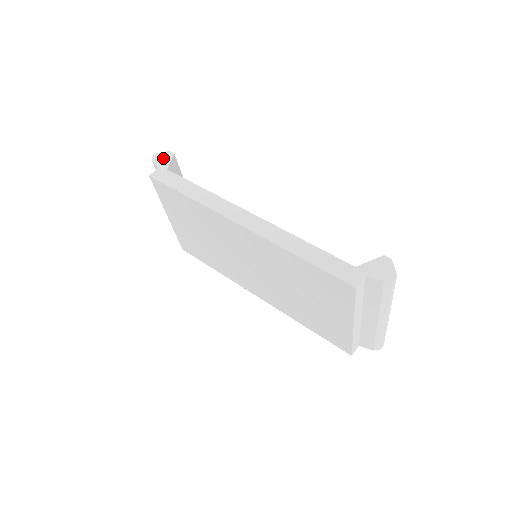
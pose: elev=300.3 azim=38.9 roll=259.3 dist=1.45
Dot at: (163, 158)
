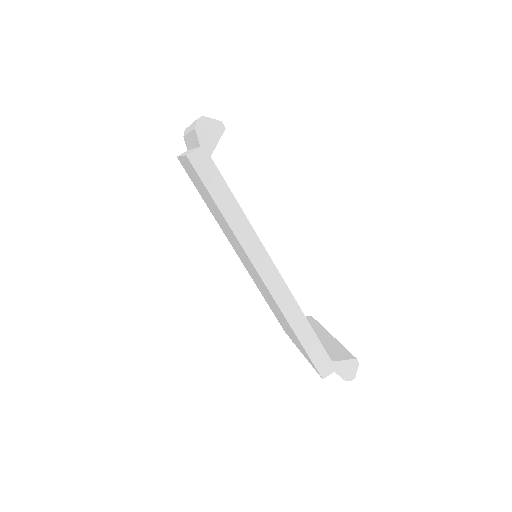
Dot at: (210, 131)
